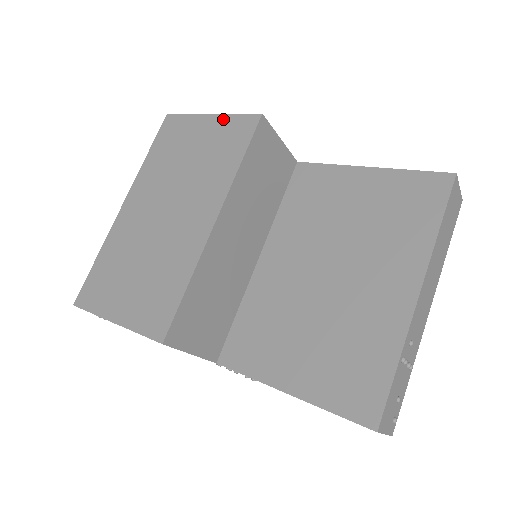
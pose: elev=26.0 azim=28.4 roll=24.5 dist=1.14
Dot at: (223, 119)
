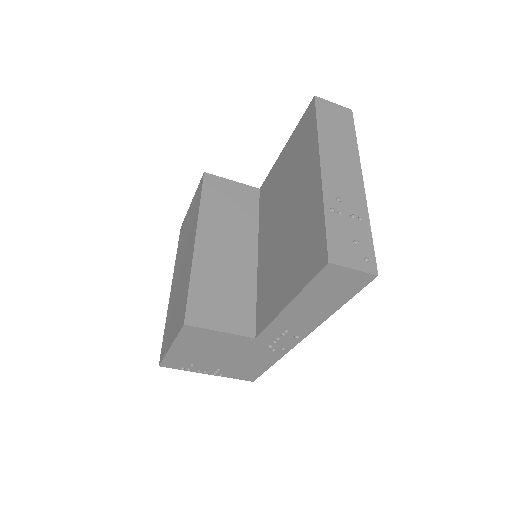
Dot at: (194, 197)
